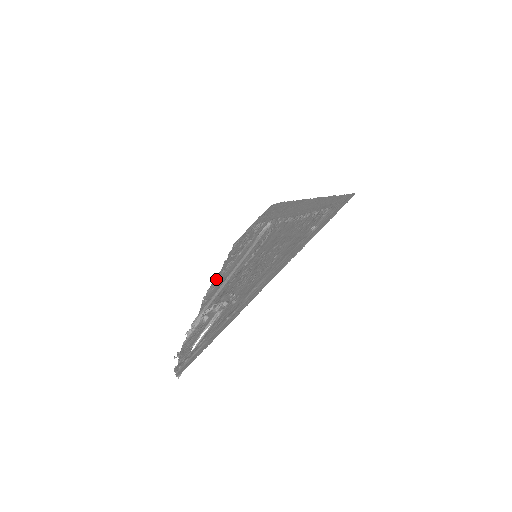
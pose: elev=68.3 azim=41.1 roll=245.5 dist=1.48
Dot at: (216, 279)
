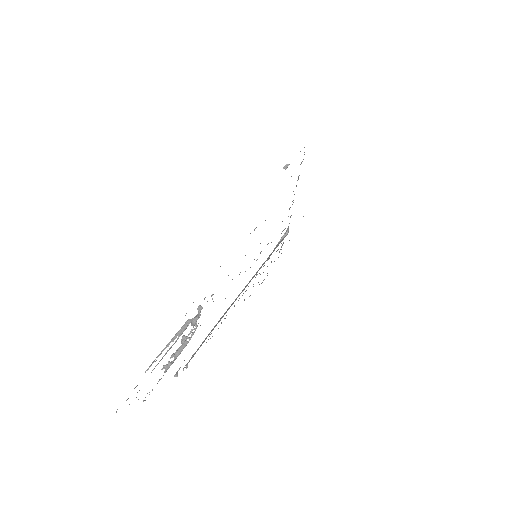
Dot at: occluded
